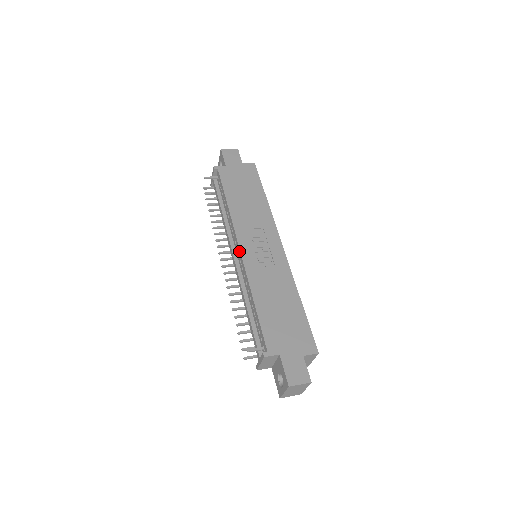
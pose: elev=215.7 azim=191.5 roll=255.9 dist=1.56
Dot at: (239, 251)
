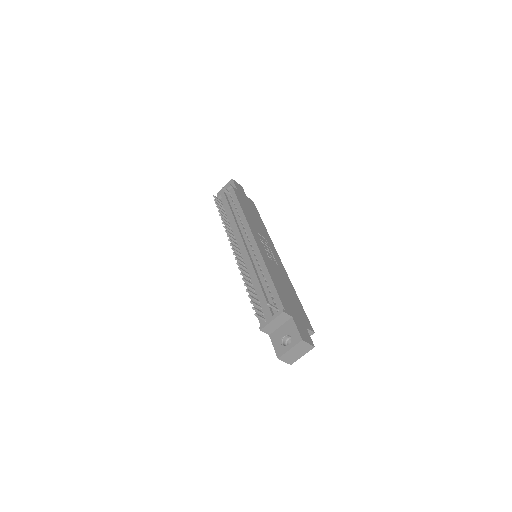
Dot at: (254, 241)
